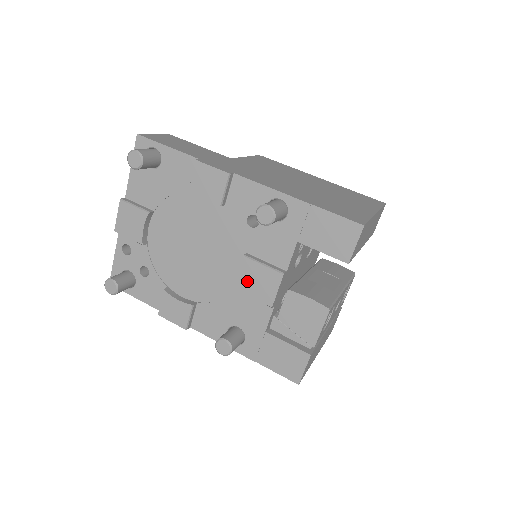
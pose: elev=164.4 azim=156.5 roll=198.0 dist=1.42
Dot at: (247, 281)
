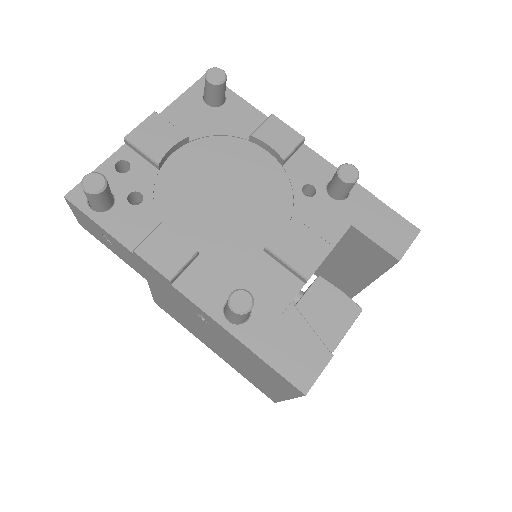
Dot at: (287, 242)
